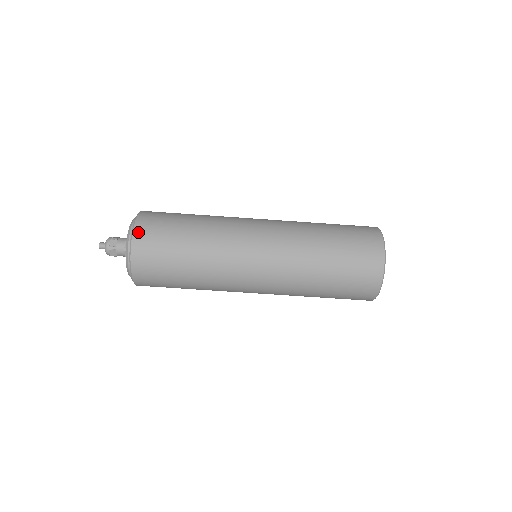
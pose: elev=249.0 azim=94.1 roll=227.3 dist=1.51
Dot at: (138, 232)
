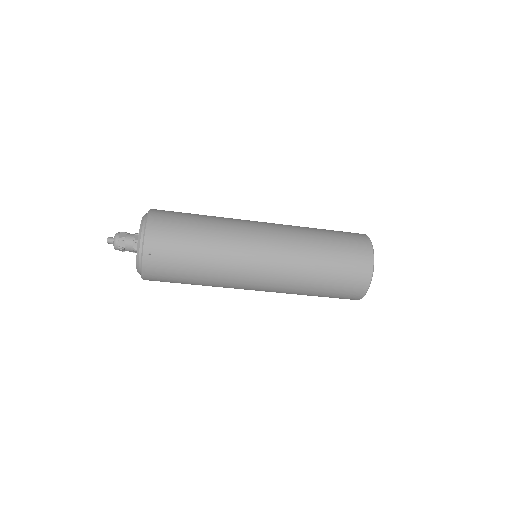
Dot at: (148, 253)
